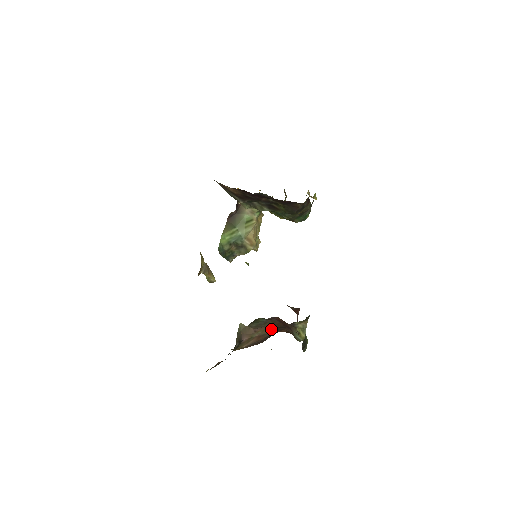
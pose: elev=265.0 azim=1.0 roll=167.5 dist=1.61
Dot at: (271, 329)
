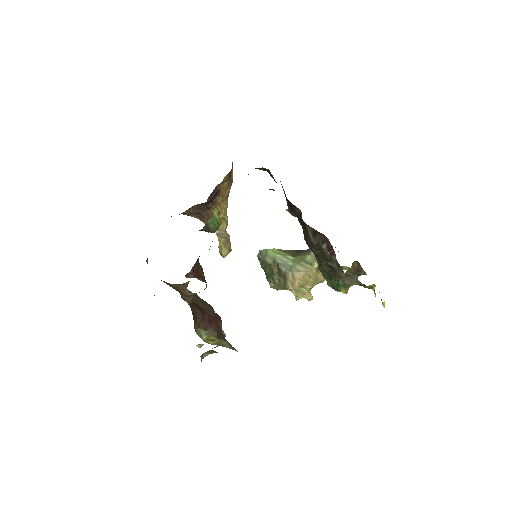
Dot at: (193, 299)
